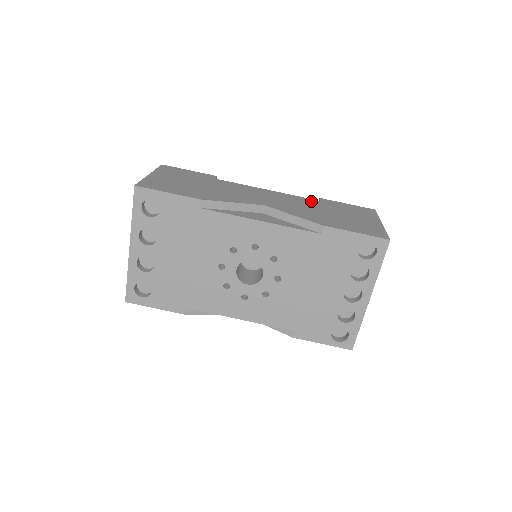
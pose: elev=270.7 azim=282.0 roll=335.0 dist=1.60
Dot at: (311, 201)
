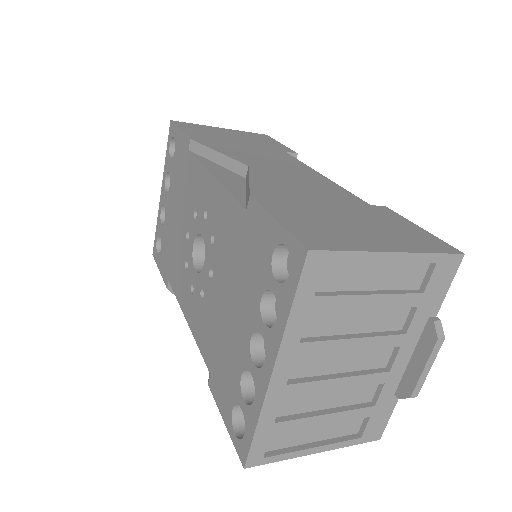
Dot at: (349, 197)
